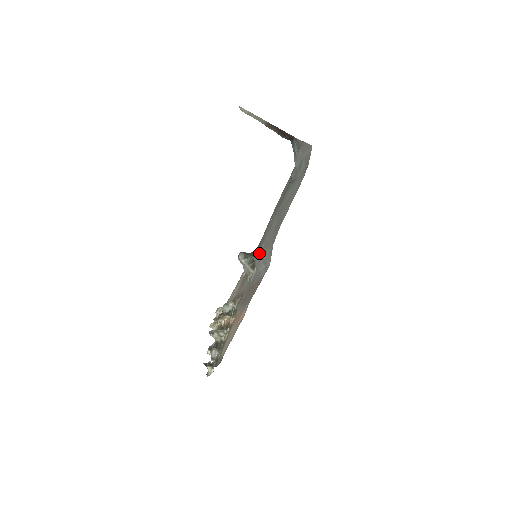
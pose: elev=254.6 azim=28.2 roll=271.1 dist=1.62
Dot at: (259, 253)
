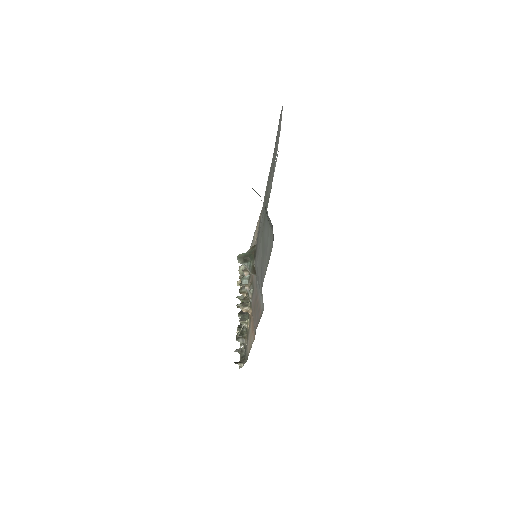
Dot at: occluded
